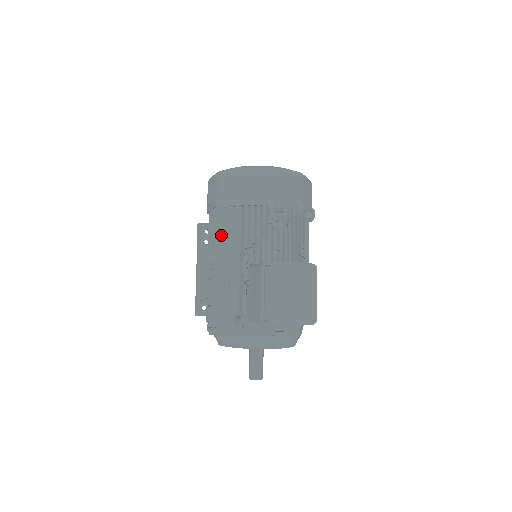
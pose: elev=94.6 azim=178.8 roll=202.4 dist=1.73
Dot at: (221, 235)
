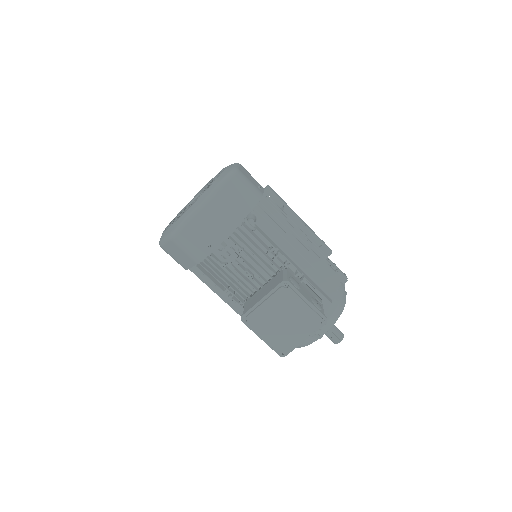
Dot at: occluded
